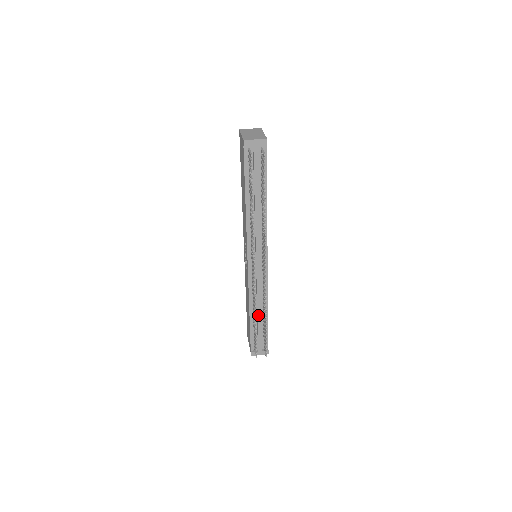
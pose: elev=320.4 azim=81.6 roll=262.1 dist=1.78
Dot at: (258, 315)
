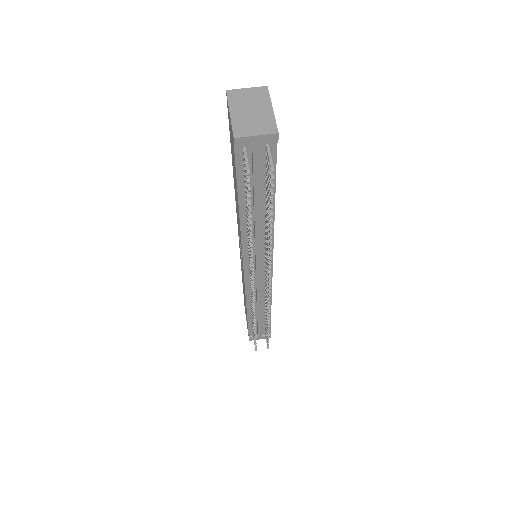
Dot at: (258, 313)
